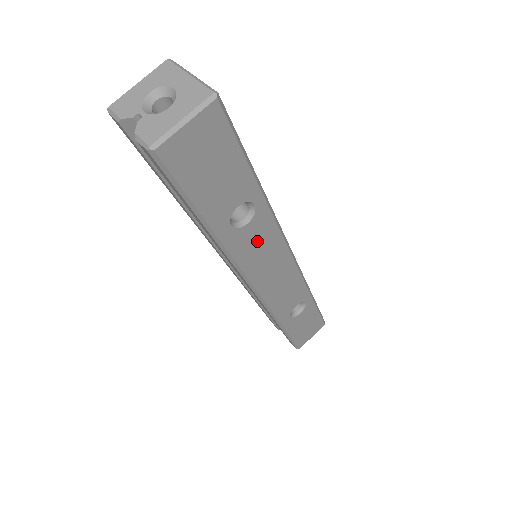
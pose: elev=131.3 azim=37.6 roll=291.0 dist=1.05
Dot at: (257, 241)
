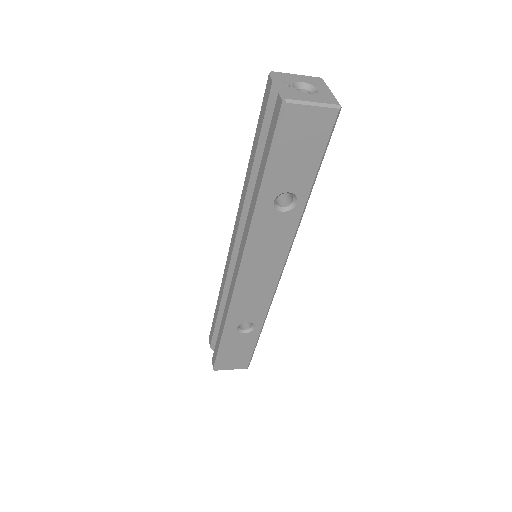
Dot at: (275, 233)
